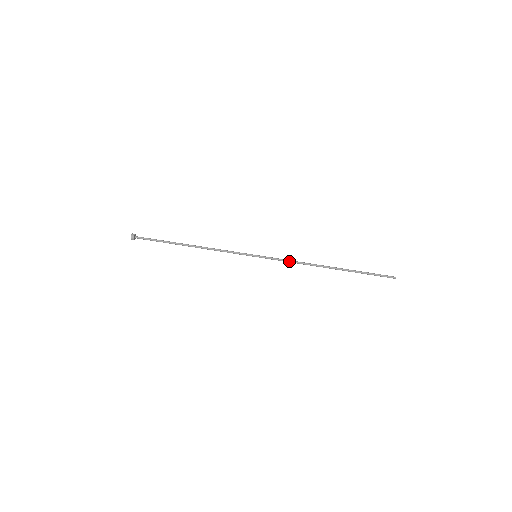
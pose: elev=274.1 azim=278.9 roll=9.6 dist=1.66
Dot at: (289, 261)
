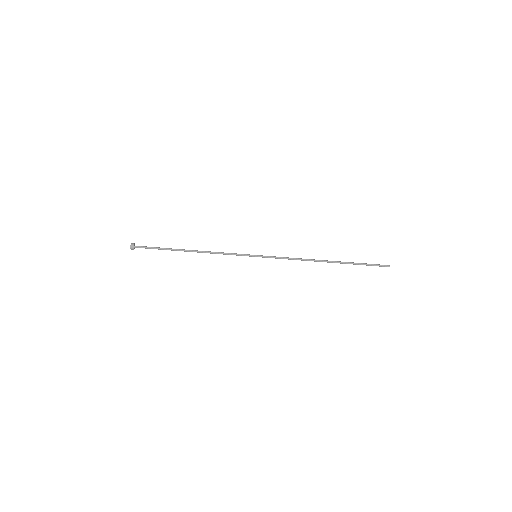
Dot at: (288, 259)
